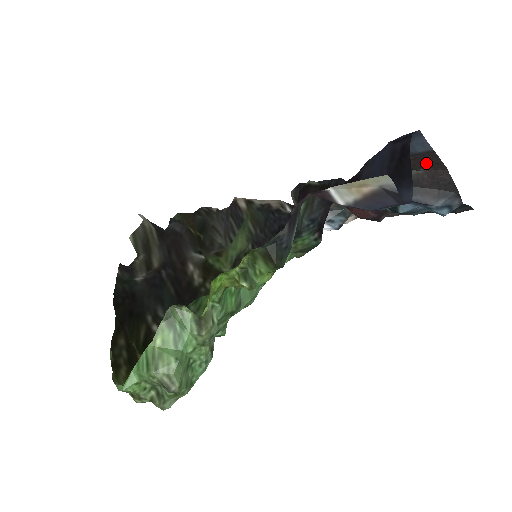
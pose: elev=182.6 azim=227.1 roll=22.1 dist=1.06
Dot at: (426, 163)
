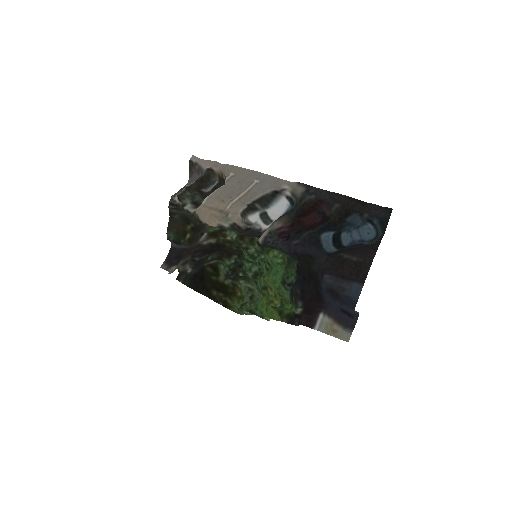
Dot at: (358, 268)
